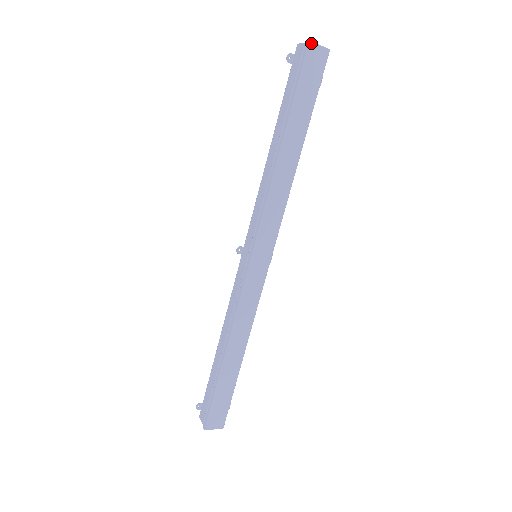
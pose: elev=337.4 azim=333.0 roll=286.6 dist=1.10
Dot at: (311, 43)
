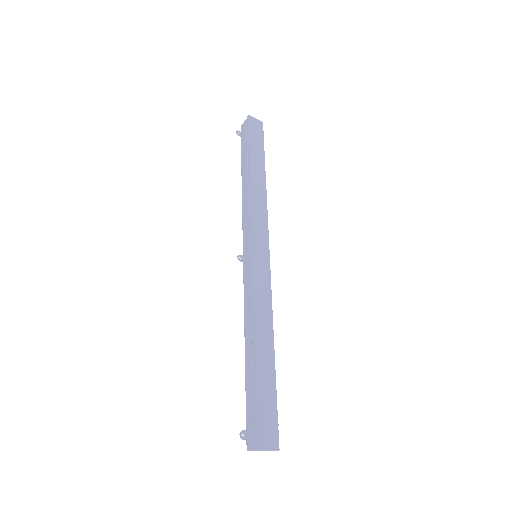
Dot at: (250, 116)
